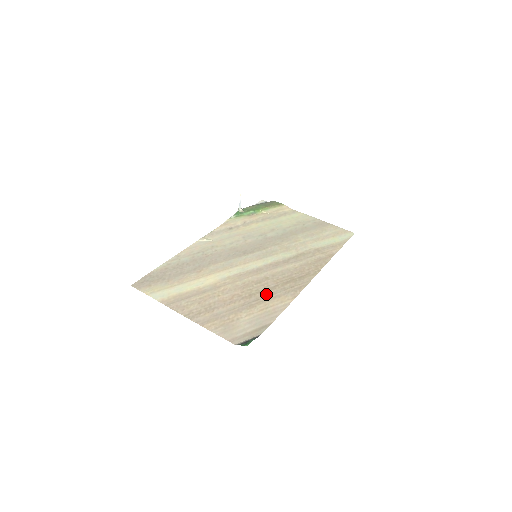
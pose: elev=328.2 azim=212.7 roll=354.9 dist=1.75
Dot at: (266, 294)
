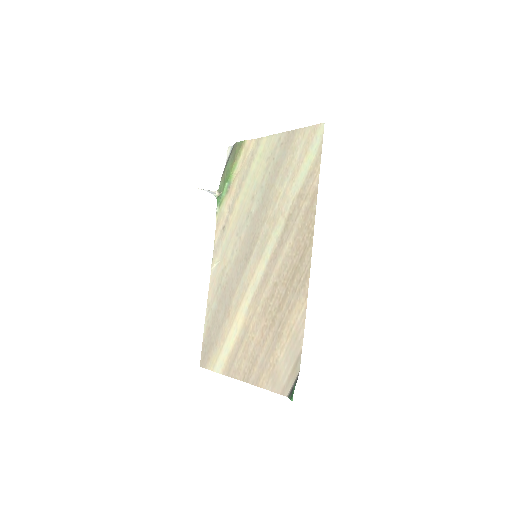
Dot at: (283, 310)
